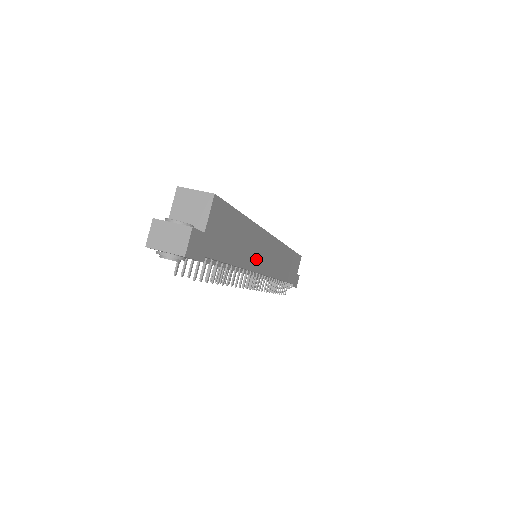
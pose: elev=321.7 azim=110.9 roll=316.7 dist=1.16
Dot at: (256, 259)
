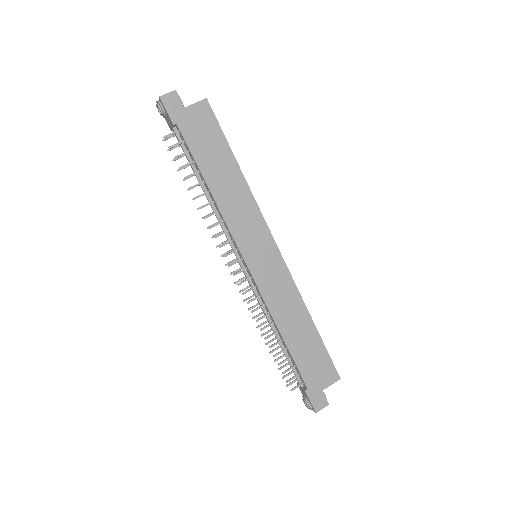
Dot at: (238, 224)
